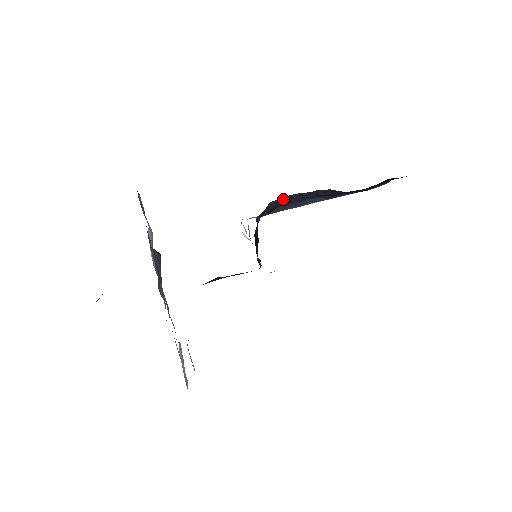
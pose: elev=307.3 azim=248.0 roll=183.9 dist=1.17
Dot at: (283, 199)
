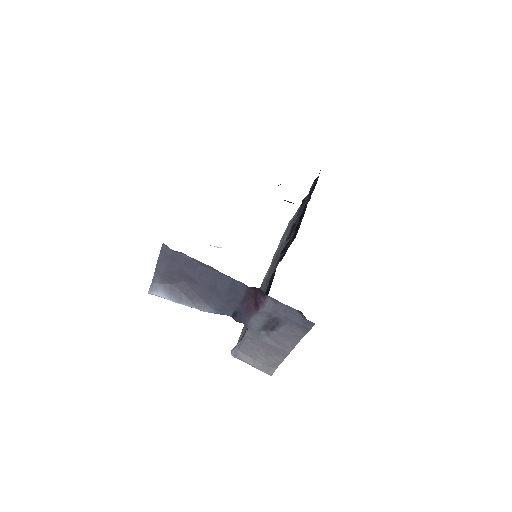
Dot at: occluded
